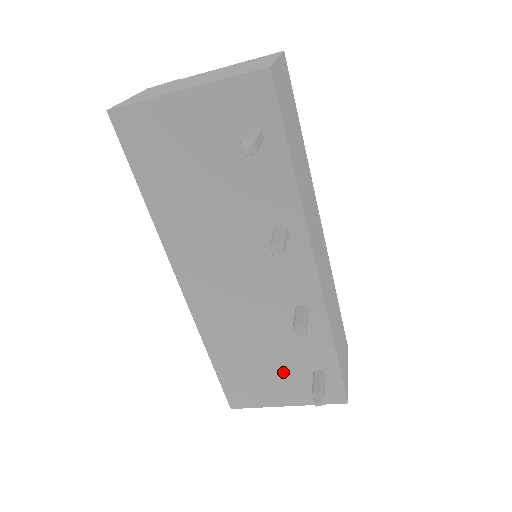
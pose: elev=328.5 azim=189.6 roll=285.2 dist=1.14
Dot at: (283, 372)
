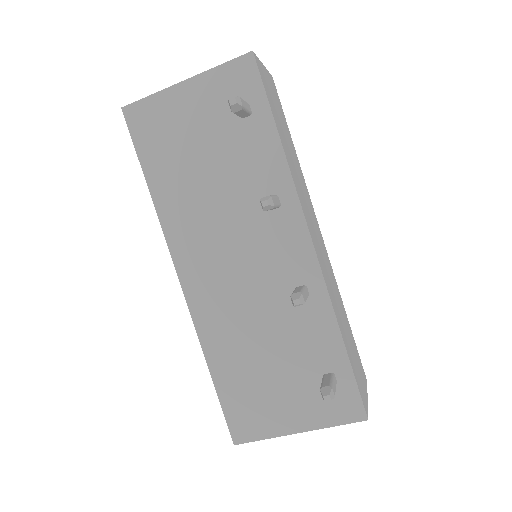
Dot at: (289, 381)
